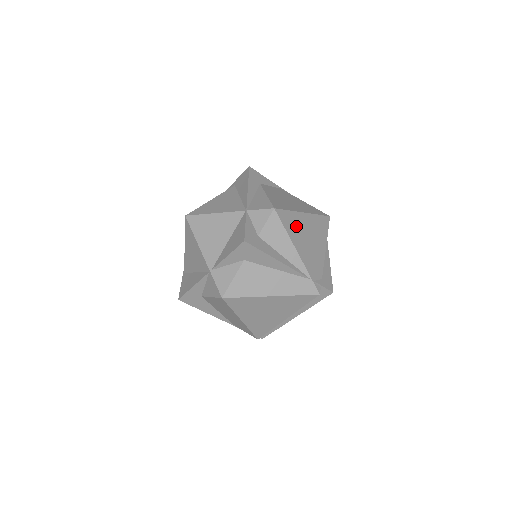
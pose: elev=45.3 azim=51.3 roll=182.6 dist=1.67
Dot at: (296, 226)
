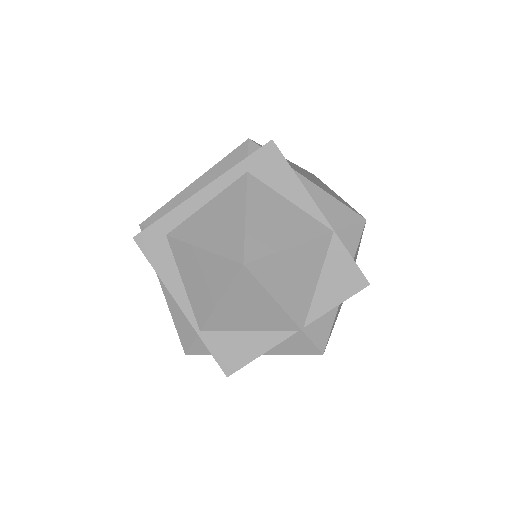
Dot at: occluded
